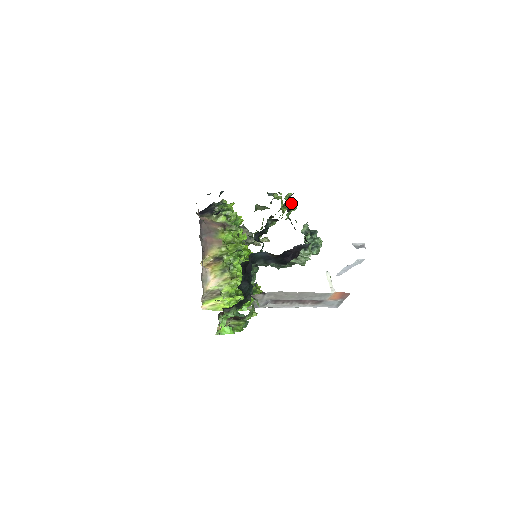
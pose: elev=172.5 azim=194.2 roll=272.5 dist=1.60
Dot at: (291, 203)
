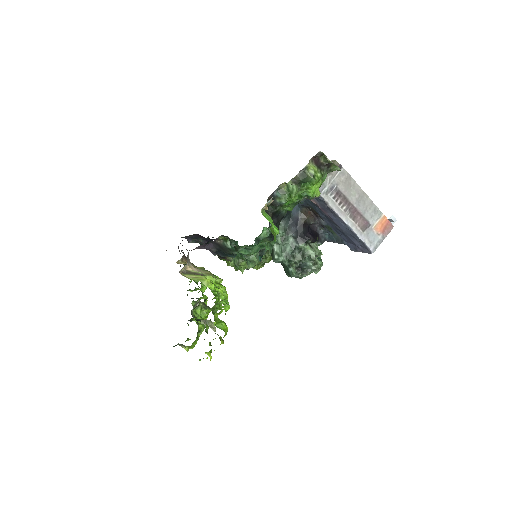
Dot at: occluded
